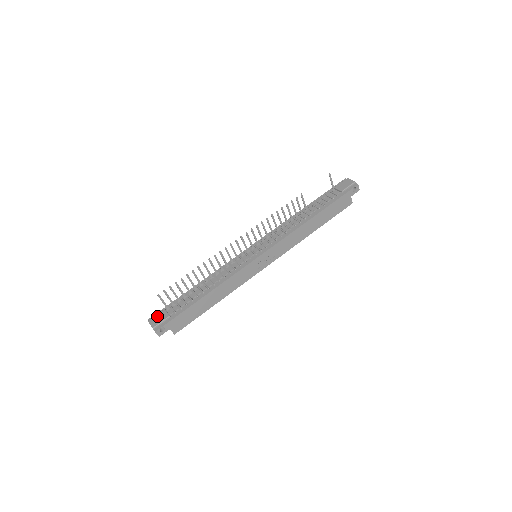
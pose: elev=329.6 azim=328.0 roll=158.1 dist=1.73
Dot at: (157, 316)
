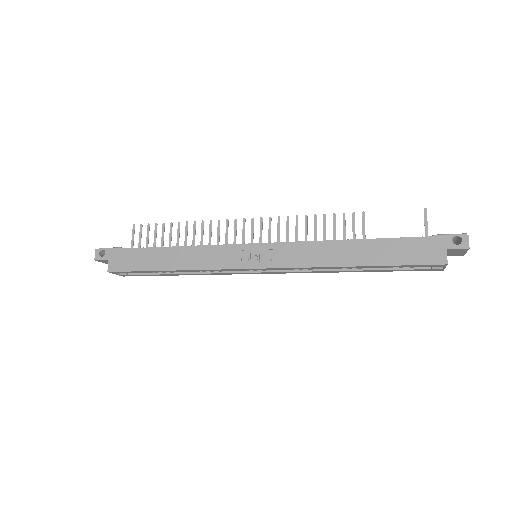
Dot at: occluded
